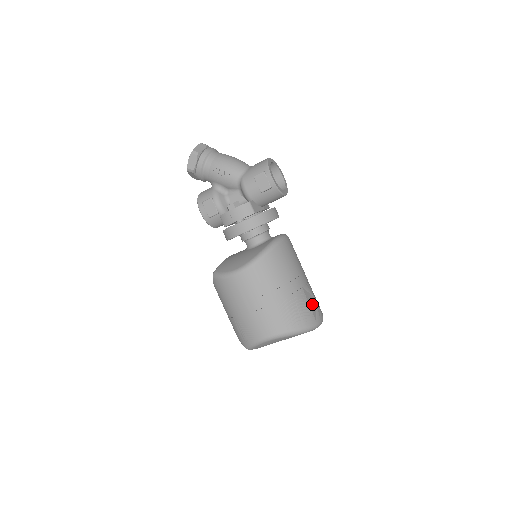
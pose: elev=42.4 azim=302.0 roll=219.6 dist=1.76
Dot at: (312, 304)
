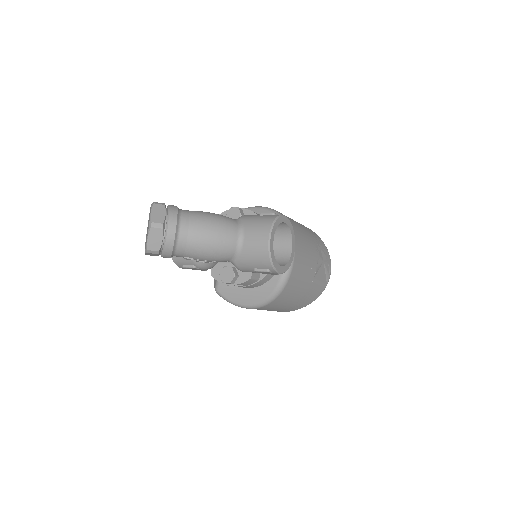
Dot at: (322, 274)
